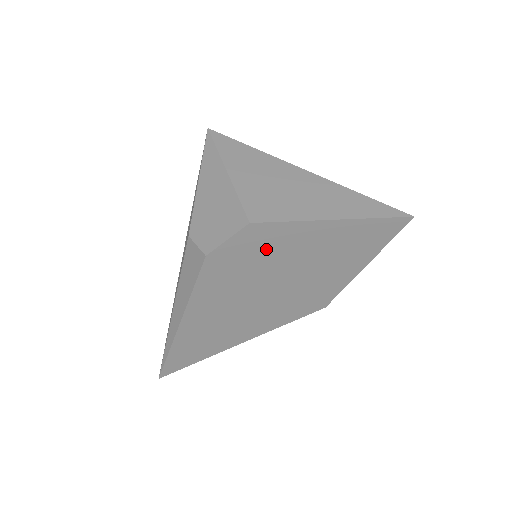
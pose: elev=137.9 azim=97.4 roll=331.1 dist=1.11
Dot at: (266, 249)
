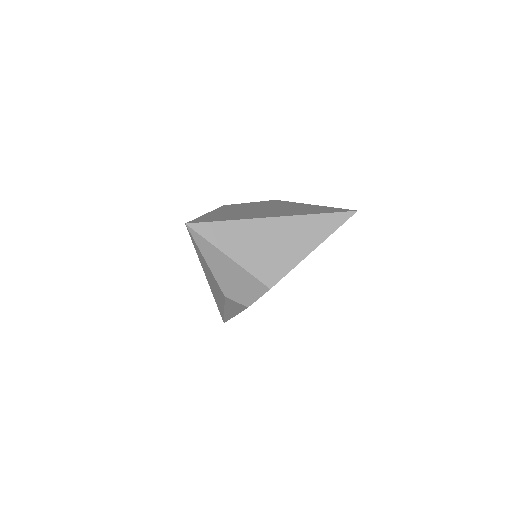
Dot at: occluded
